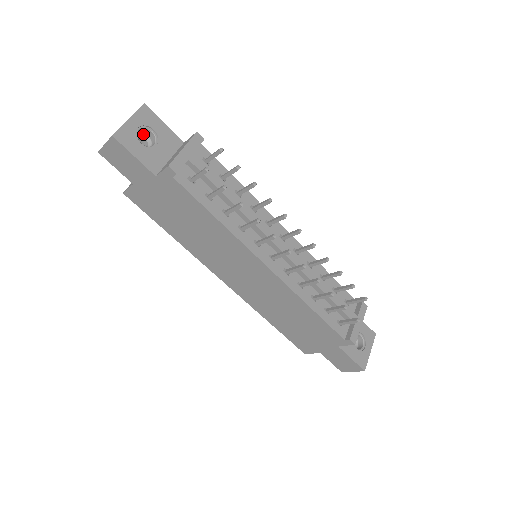
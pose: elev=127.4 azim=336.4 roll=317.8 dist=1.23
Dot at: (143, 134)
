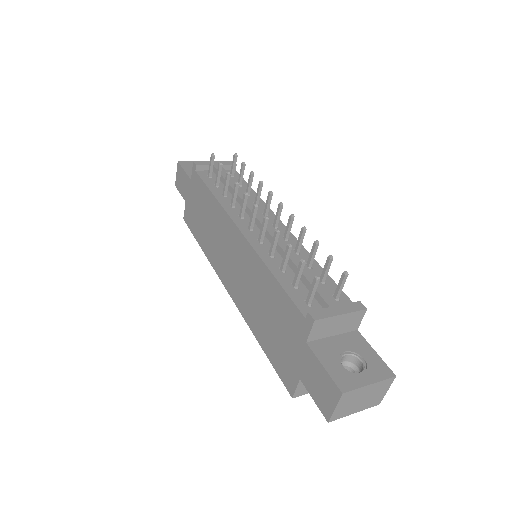
Dot at: occluded
